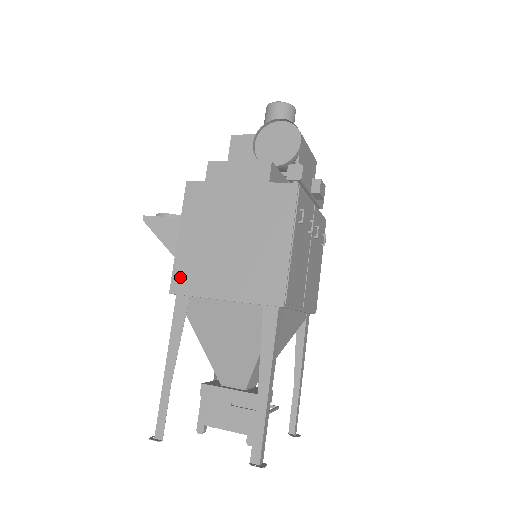
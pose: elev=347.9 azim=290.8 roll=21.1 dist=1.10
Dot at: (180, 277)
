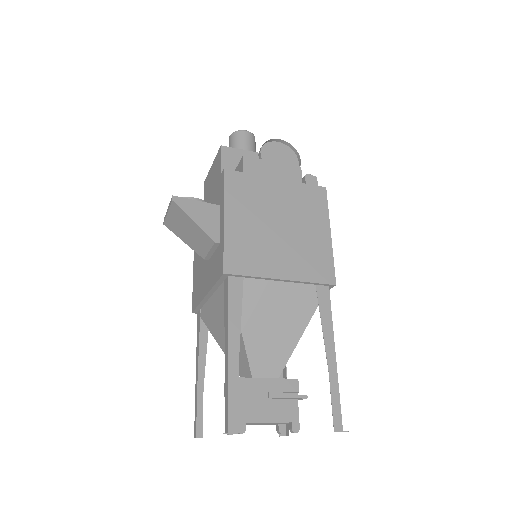
Dot at: (233, 257)
